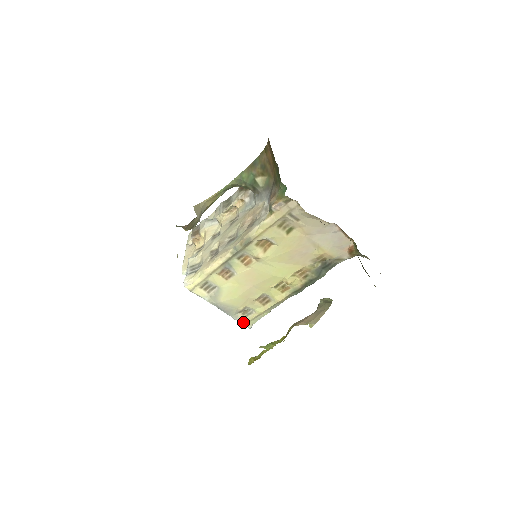
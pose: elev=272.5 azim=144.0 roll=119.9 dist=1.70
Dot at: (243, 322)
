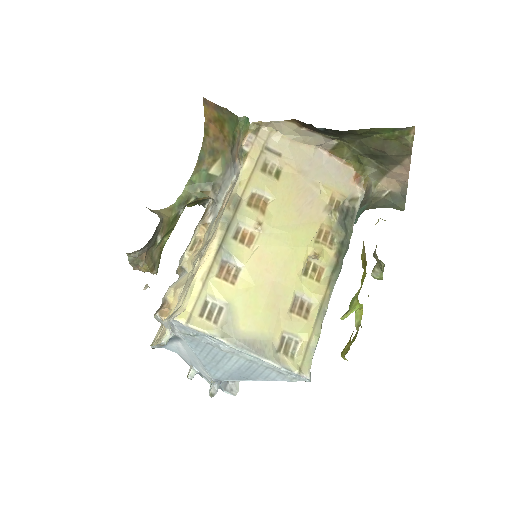
Dot at: (293, 368)
